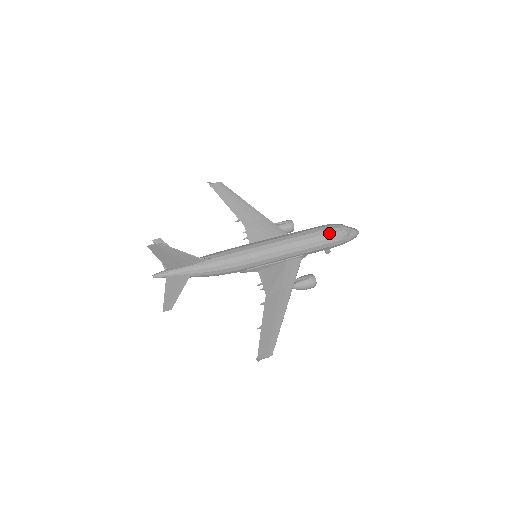
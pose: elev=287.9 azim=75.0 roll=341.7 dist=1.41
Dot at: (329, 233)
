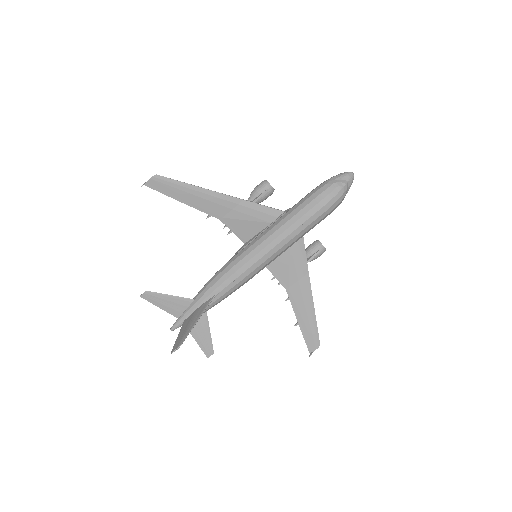
Dot at: (328, 208)
